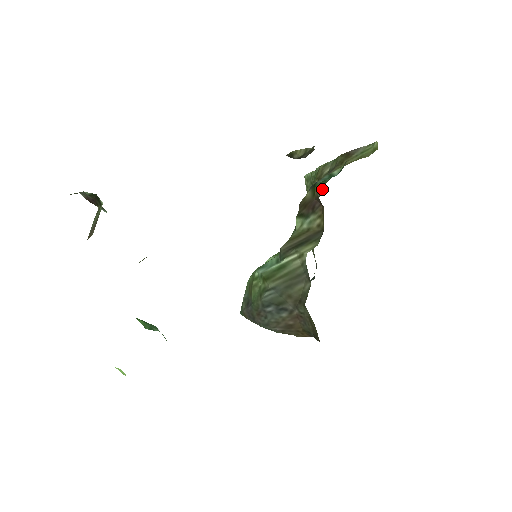
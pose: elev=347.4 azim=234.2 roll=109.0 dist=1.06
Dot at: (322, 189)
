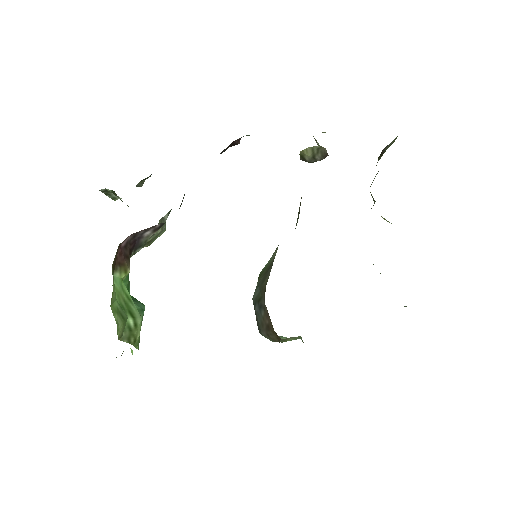
Dot at: occluded
